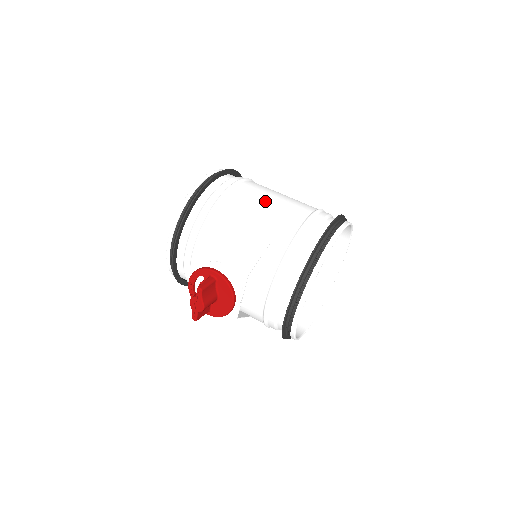
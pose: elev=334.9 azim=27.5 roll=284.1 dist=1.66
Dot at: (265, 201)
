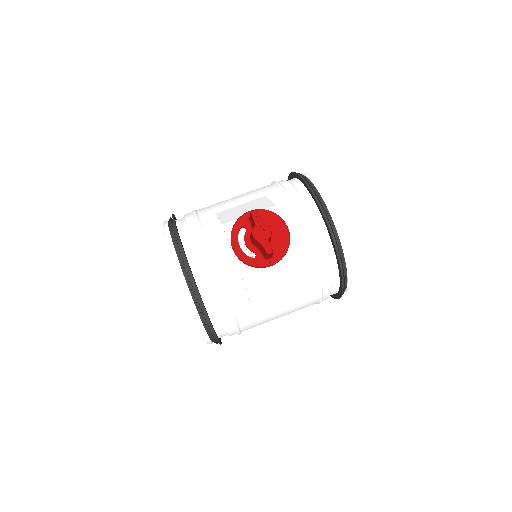
Dot at: occluded
